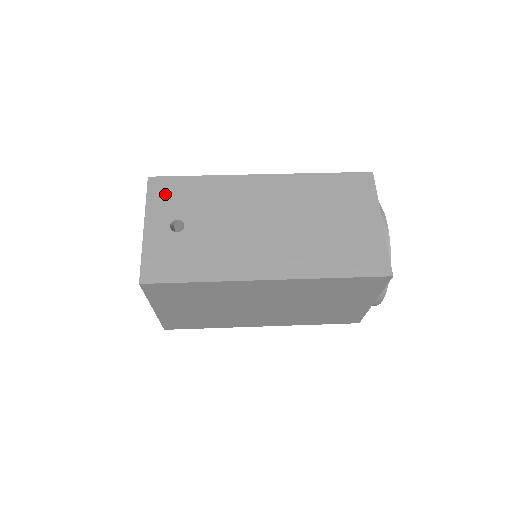
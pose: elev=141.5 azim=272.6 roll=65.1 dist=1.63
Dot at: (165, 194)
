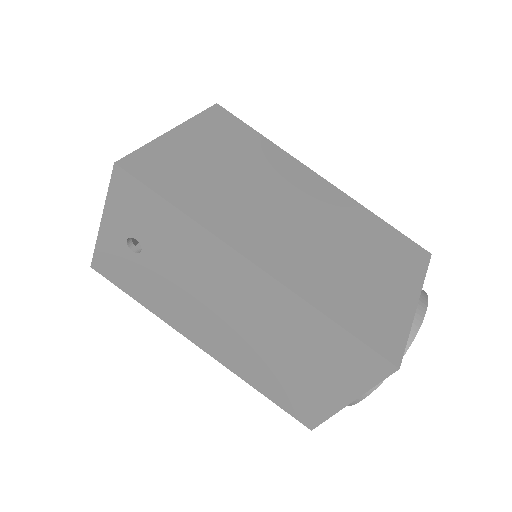
Dot at: (129, 201)
